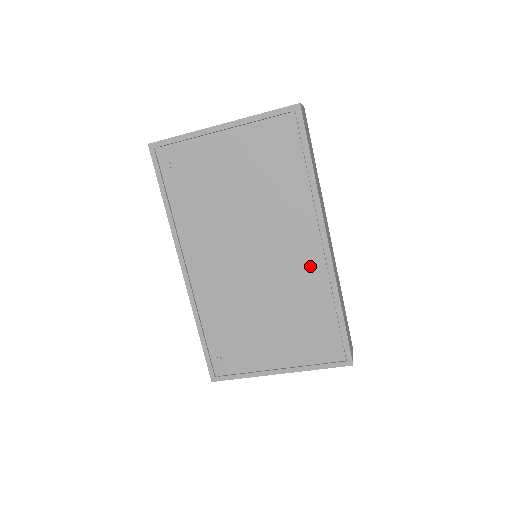
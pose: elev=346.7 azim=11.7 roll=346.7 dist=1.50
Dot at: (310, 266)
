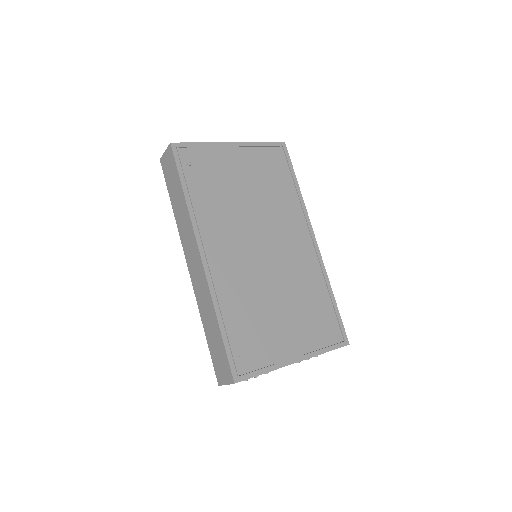
Dot at: (307, 258)
